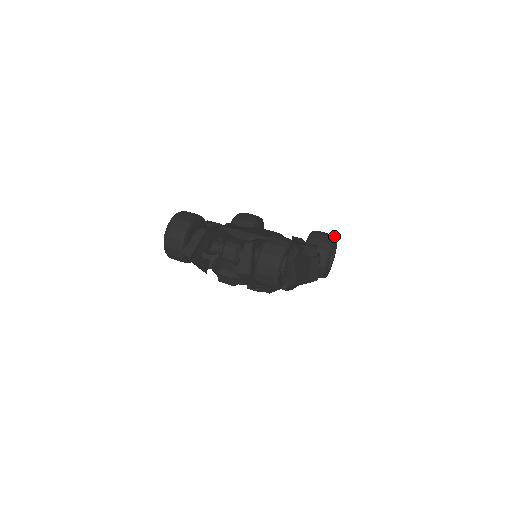
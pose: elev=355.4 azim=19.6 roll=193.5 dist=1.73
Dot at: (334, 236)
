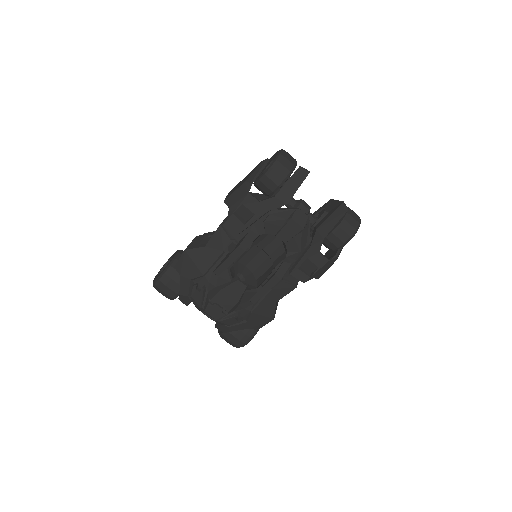
Dot at: occluded
